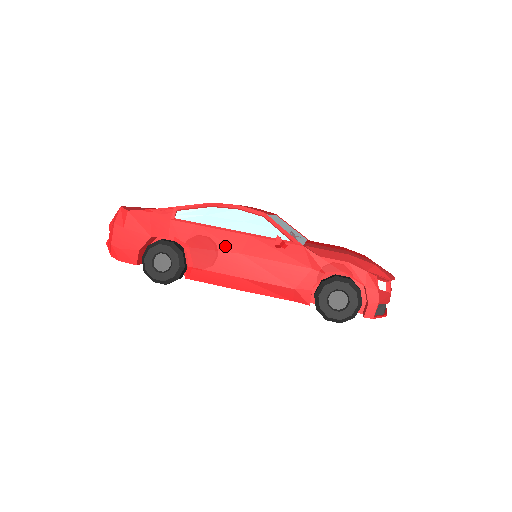
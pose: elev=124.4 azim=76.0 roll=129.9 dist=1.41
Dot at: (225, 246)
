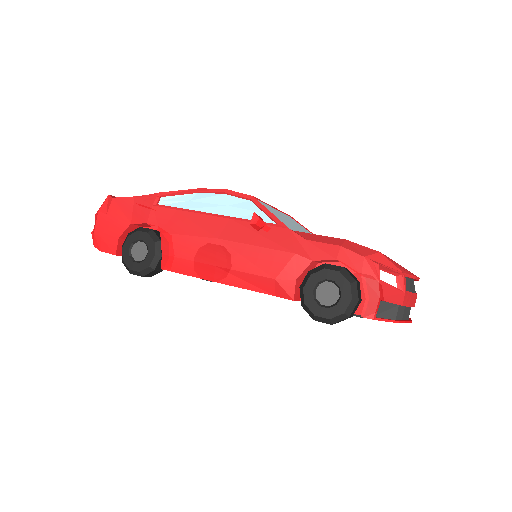
Dot at: (202, 231)
